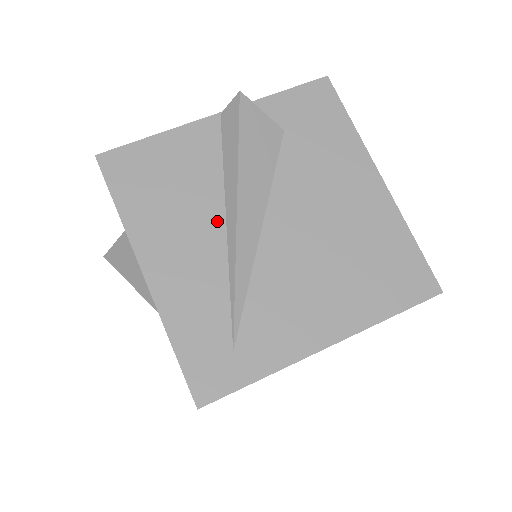
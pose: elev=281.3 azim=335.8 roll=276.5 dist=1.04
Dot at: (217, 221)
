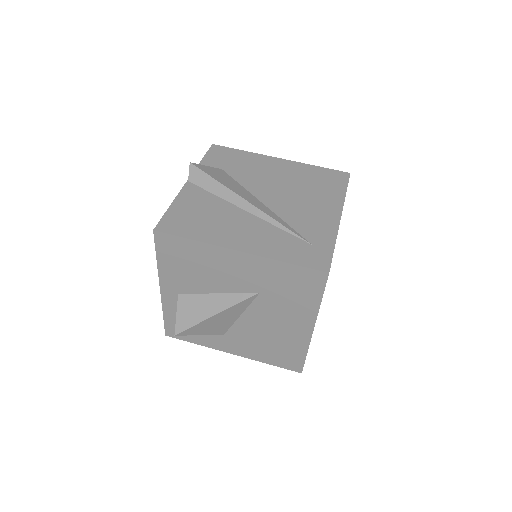
Dot at: (240, 212)
